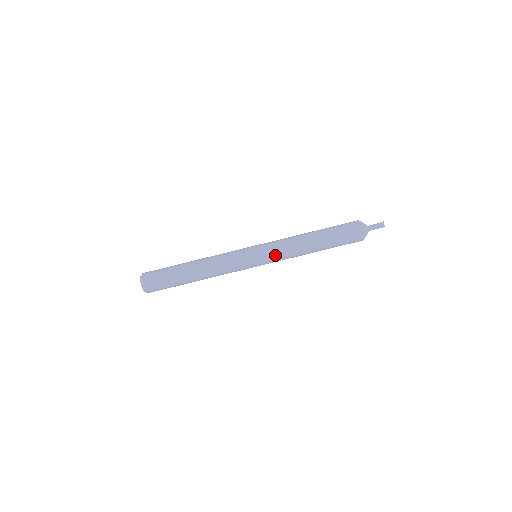
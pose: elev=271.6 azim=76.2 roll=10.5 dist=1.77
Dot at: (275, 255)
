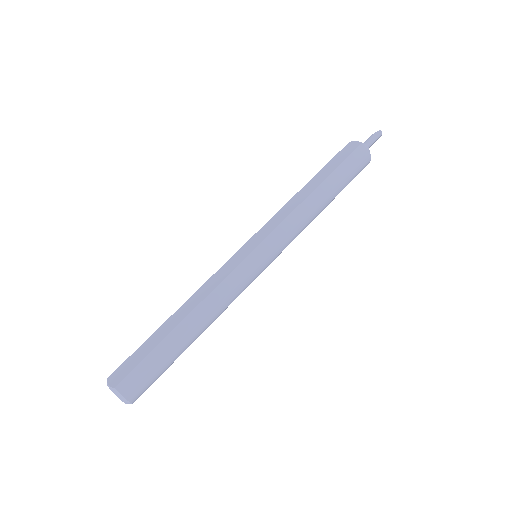
Dot at: (271, 228)
